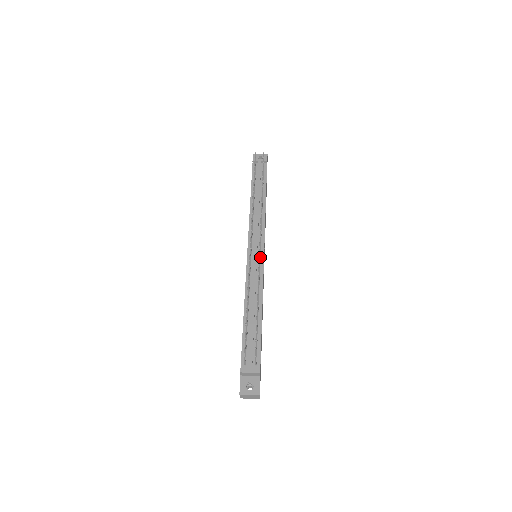
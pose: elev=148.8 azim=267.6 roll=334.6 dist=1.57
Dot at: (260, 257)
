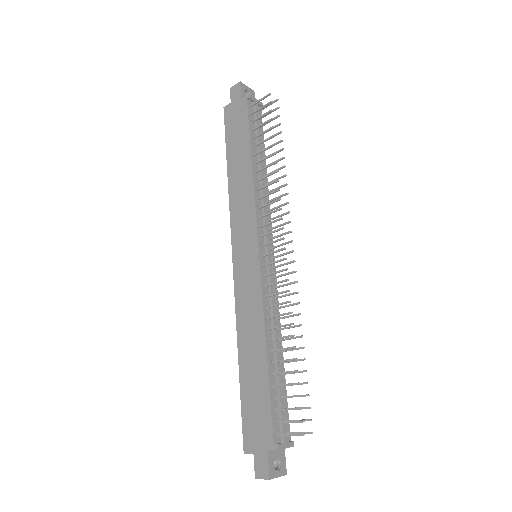
Dot at: occluded
